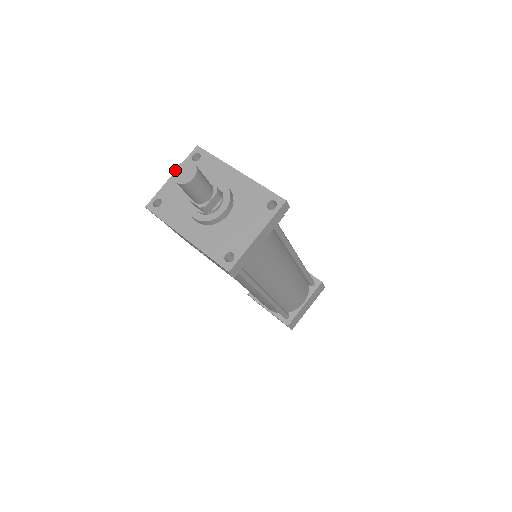
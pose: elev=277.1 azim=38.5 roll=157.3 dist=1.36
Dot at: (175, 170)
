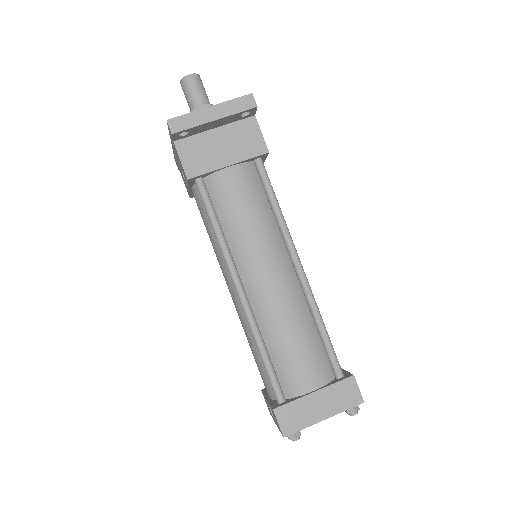
Dot at: occluded
